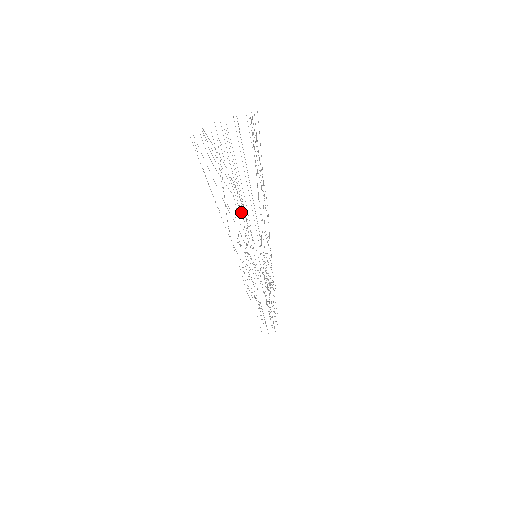
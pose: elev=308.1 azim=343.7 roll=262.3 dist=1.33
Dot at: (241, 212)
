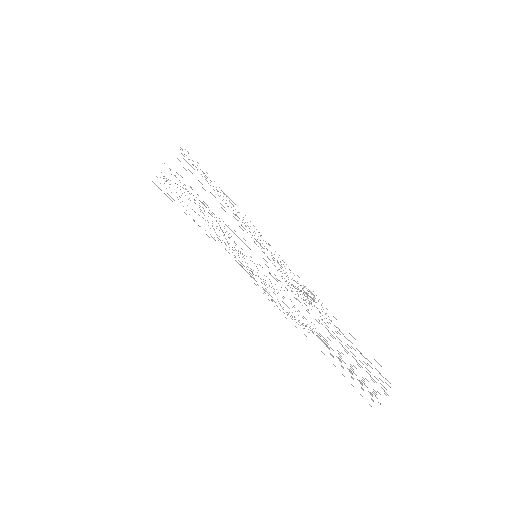
Dot at: occluded
